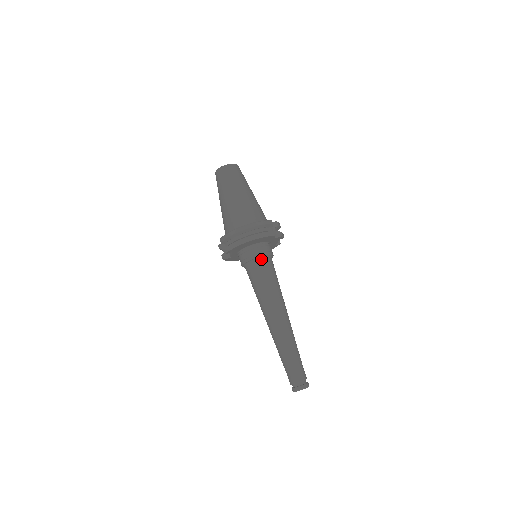
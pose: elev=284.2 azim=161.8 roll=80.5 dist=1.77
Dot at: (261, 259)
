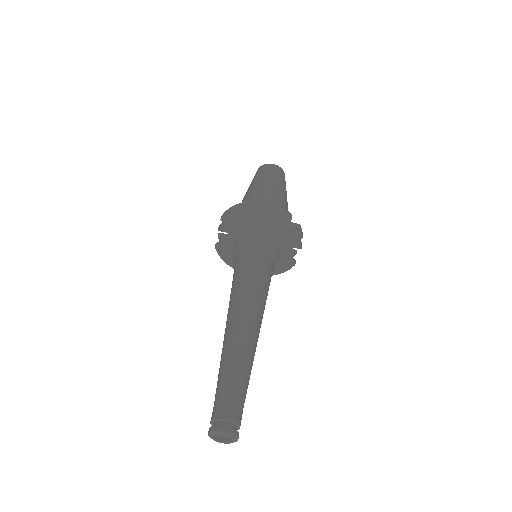
Dot at: (258, 251)
